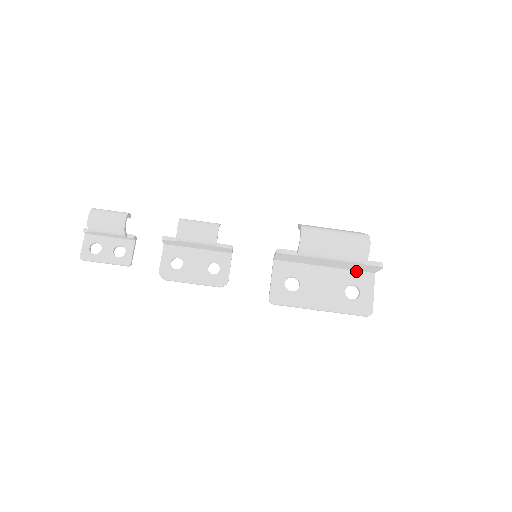
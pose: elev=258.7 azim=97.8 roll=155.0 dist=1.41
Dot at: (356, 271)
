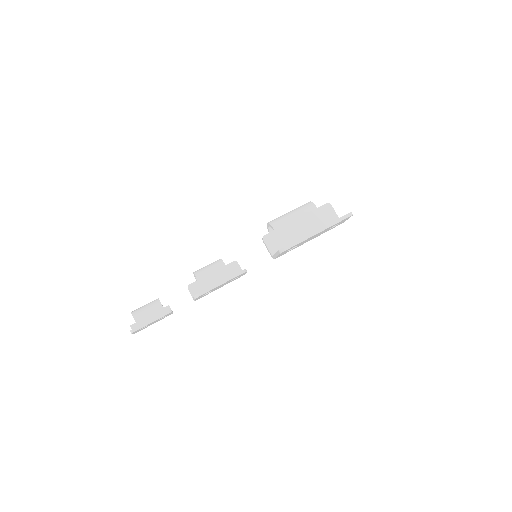
Dot at: occluded
